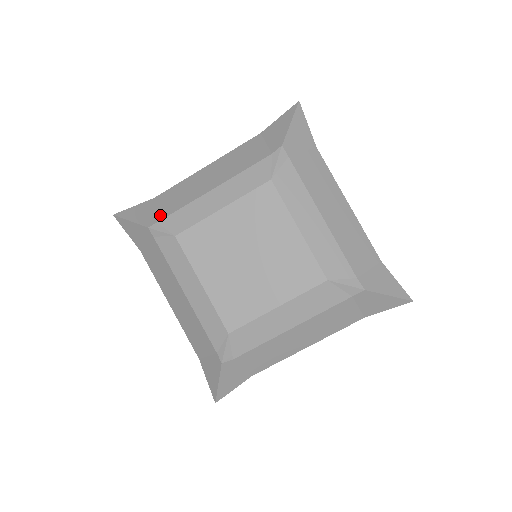
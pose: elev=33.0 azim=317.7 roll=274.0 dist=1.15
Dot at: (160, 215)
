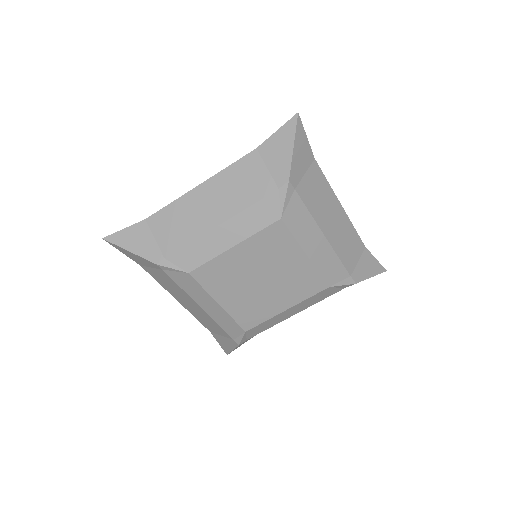
Dot at: (164, 249)
